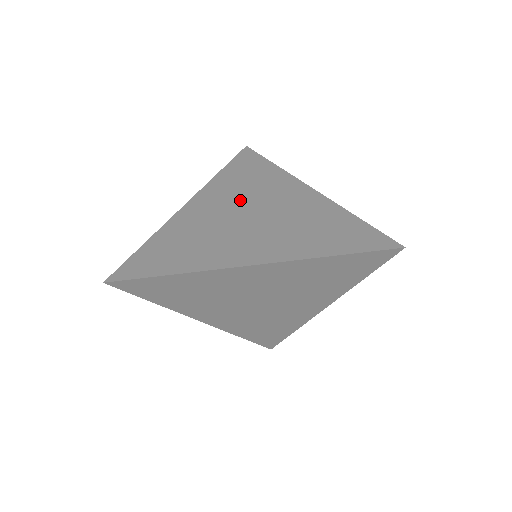
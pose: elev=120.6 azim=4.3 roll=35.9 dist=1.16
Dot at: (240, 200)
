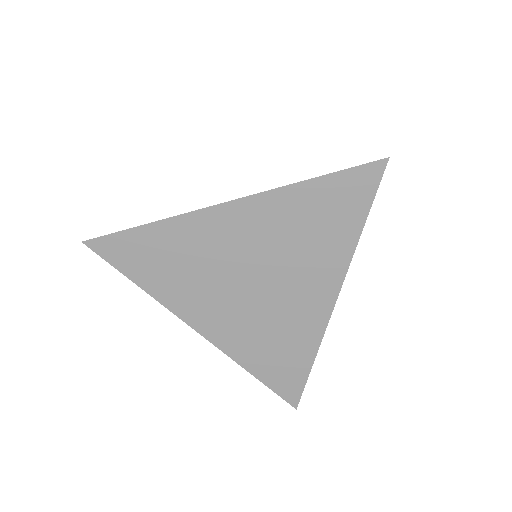
Dot at: occluded
